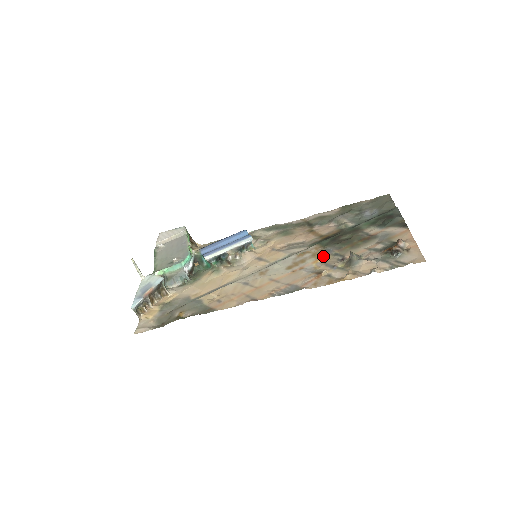
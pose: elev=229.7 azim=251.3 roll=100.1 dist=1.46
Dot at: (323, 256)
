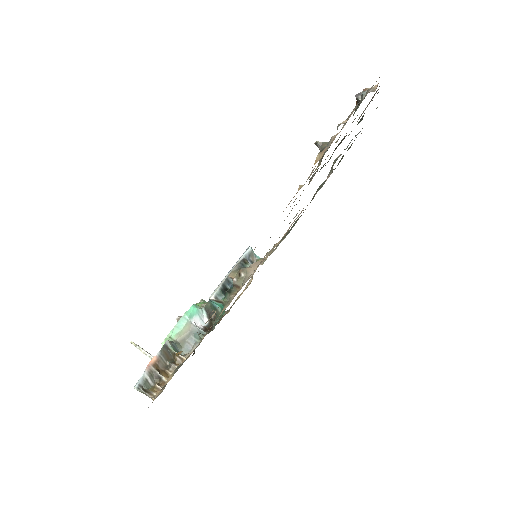
Dot at: occluded
